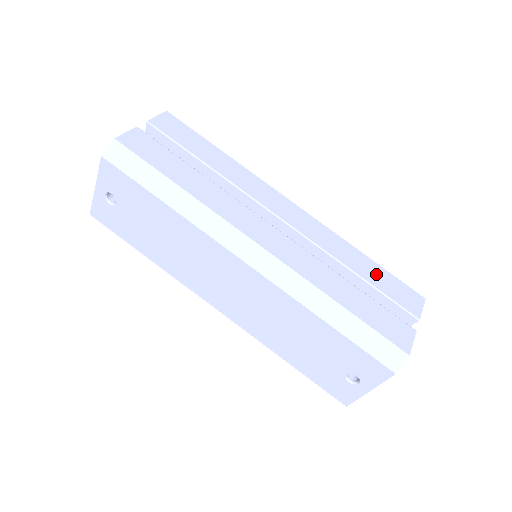
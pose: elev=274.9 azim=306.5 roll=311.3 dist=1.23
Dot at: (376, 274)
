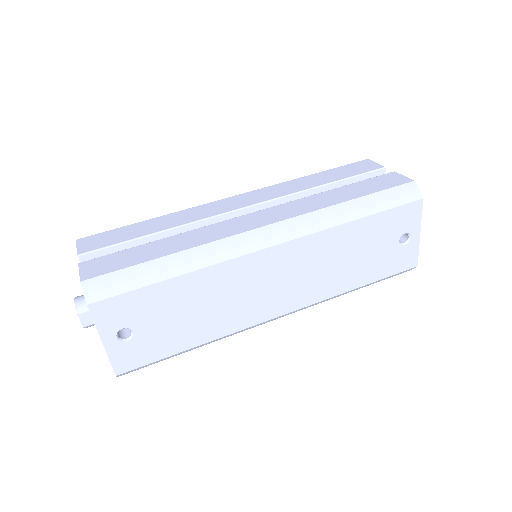
Dot at: (332, 175)
